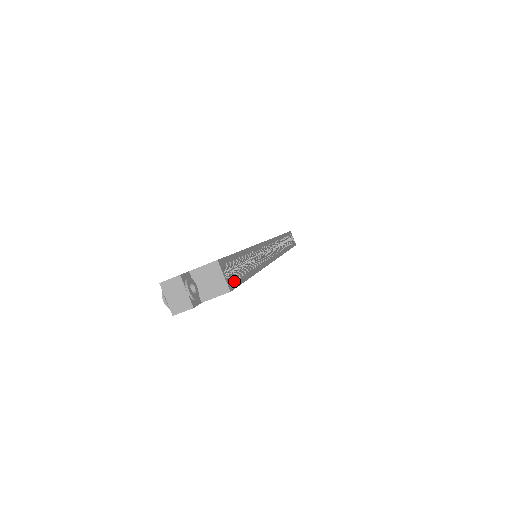
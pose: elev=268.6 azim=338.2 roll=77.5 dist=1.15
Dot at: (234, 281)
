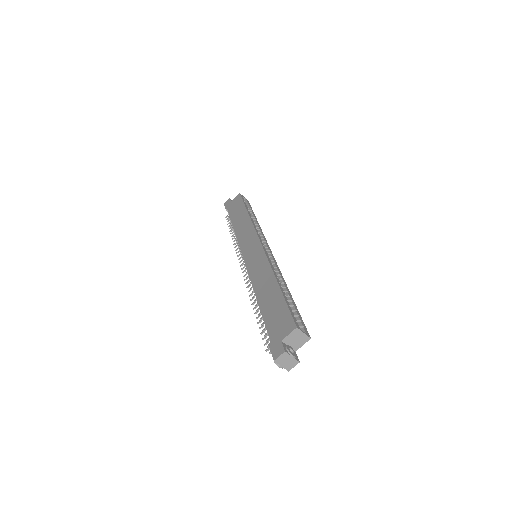
Dot at: (303, 326)
